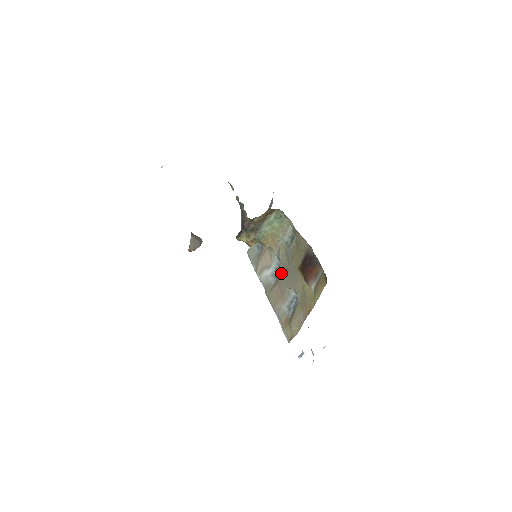
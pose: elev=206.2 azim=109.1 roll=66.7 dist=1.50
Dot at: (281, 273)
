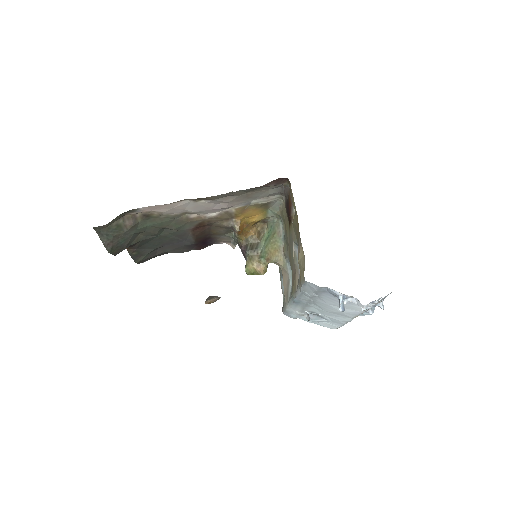
Dot at: (290, 262)
